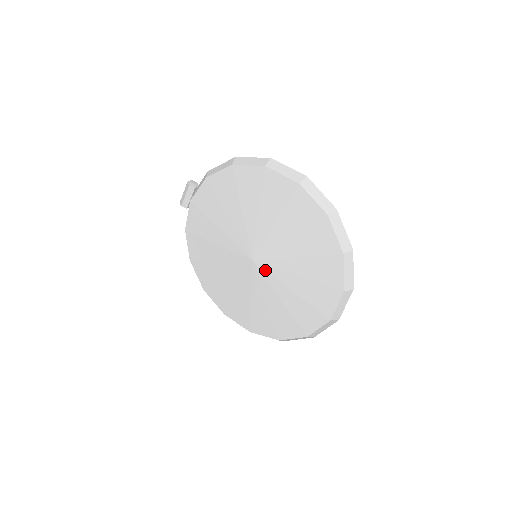
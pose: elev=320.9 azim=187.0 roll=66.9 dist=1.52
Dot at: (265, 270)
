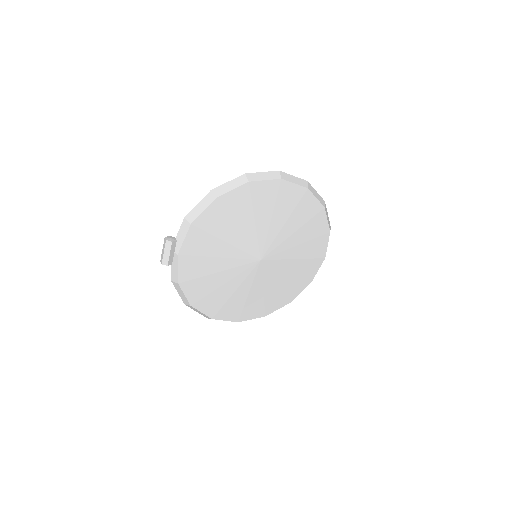
Dot at: (272, 260)
